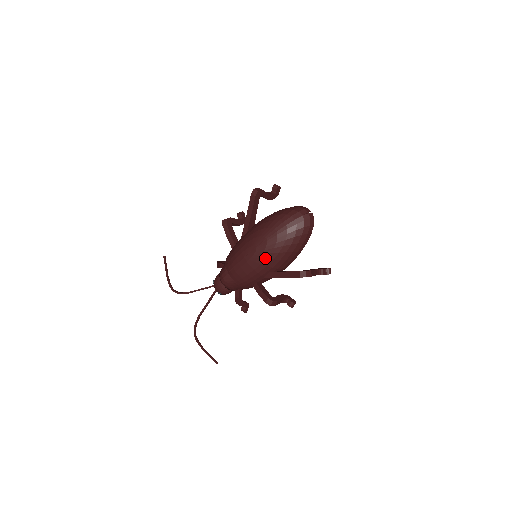
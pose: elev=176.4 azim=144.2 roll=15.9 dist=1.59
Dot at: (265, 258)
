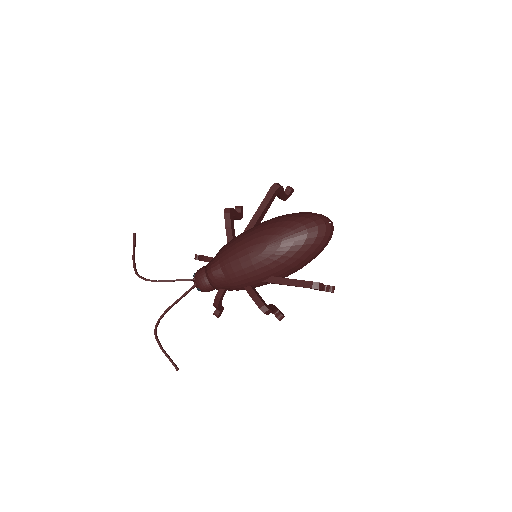
Dot at: (274, 259)
